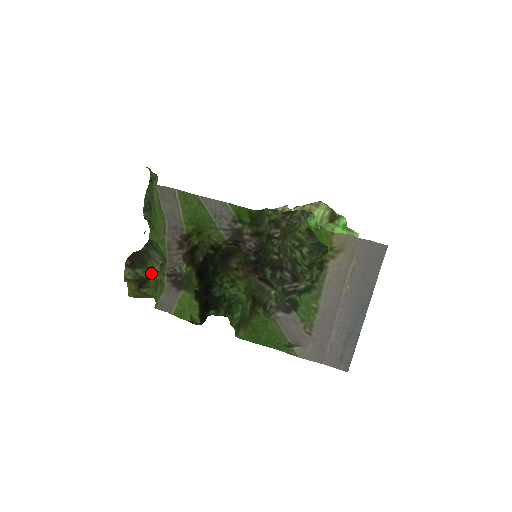
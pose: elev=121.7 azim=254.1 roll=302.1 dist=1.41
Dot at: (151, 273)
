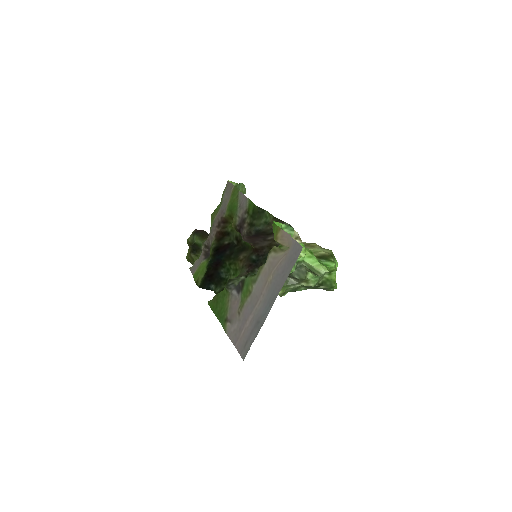
Dot at: (201, 243)
